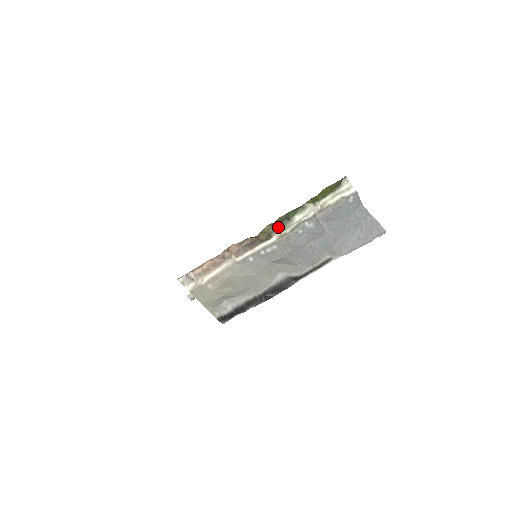
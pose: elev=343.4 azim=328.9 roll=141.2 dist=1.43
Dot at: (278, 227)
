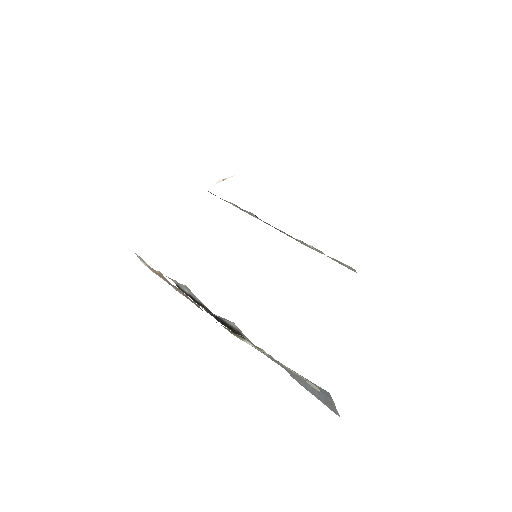
Dot at: (226, 328)
